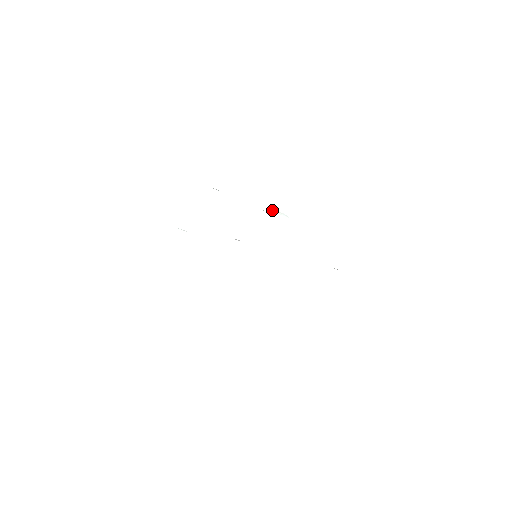
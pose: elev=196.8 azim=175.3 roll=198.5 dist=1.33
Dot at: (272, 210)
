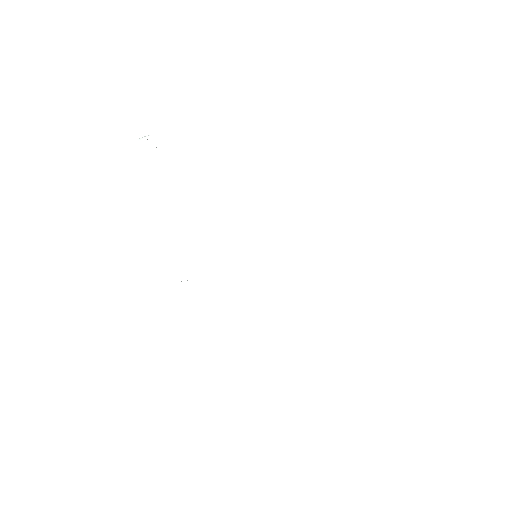
Dot at: (132, 142)
